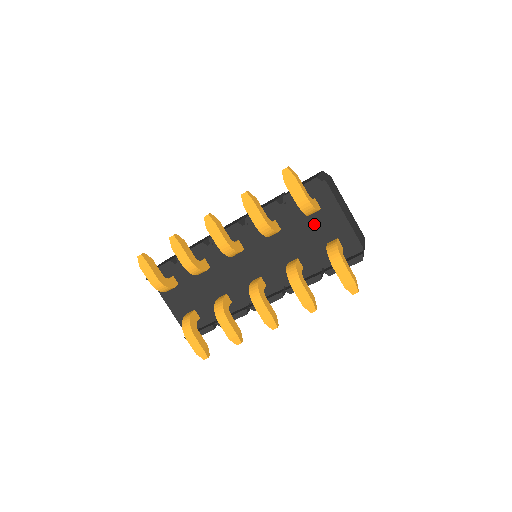
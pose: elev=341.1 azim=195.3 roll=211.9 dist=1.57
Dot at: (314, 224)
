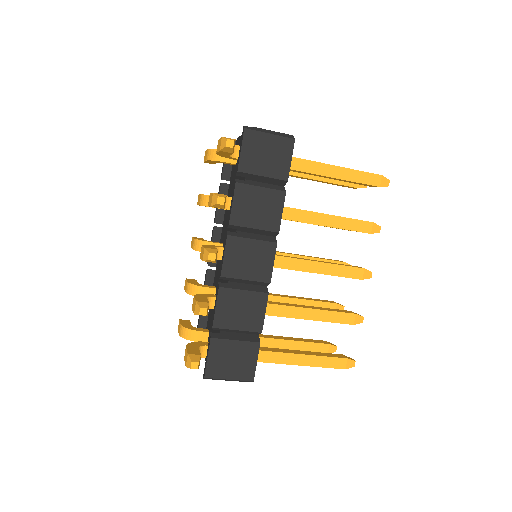
Dot at: occluded
